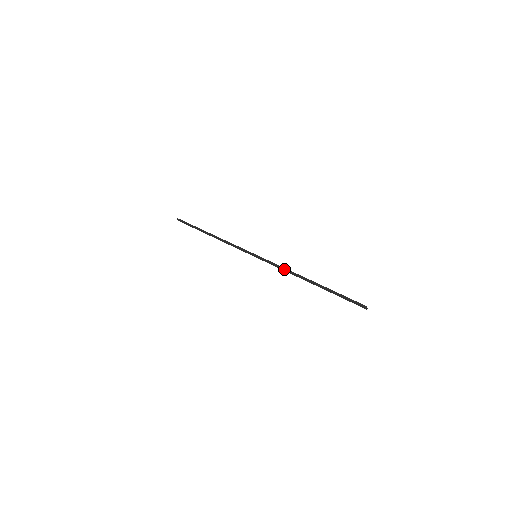
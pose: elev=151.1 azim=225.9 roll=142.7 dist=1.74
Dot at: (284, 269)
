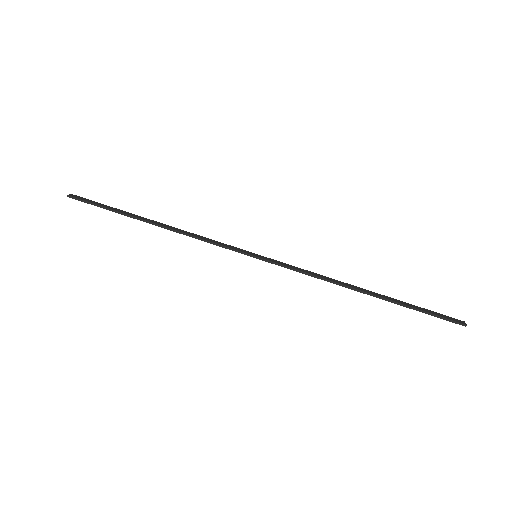
Dot at: (316, 277)
